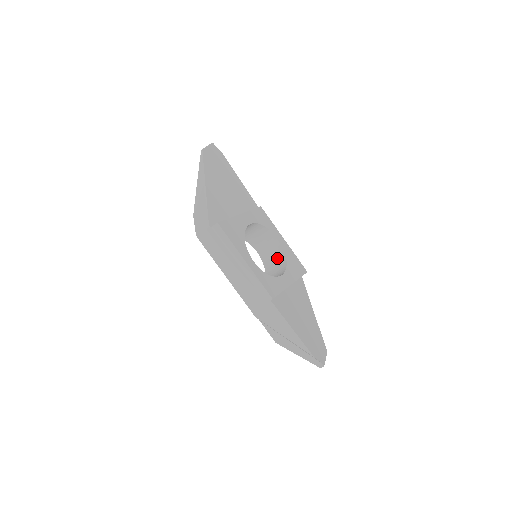
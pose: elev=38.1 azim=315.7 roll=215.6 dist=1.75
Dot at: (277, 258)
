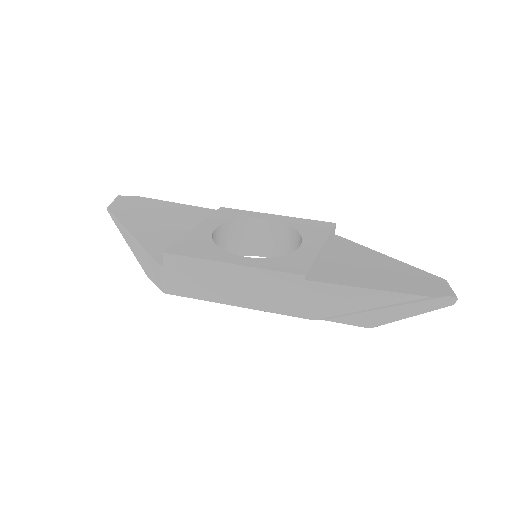
Dot at: (286, 240)
